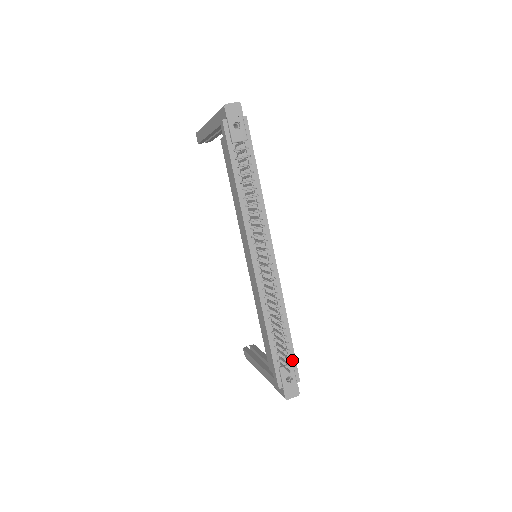
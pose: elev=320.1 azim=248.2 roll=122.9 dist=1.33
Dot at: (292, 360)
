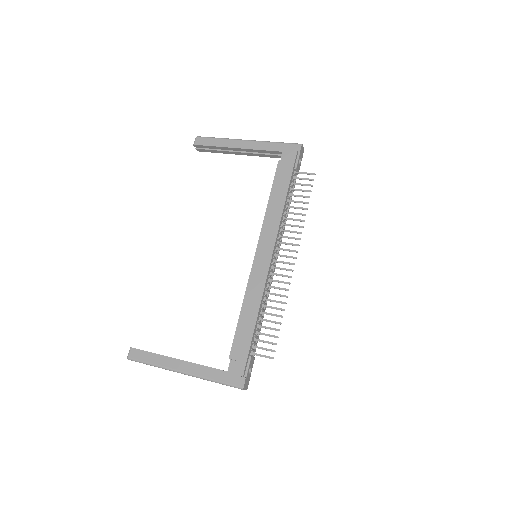
Dot at: (254, 355)
